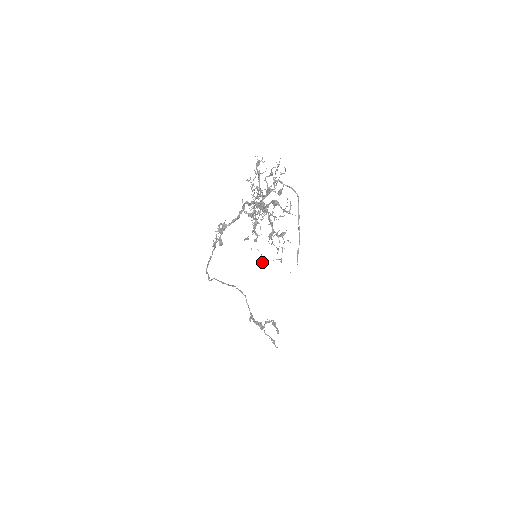
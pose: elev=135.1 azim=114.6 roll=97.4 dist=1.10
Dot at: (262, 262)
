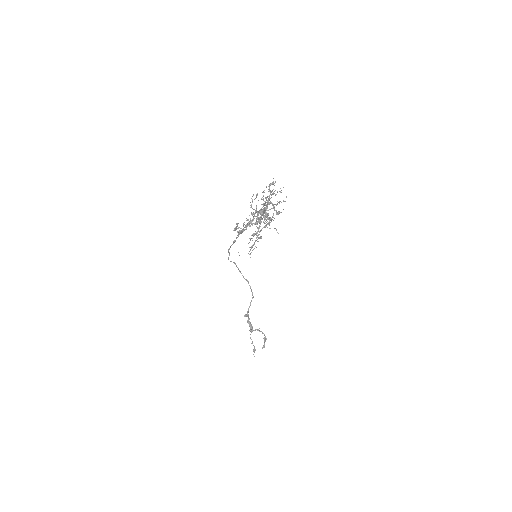
Dot at: occluded
